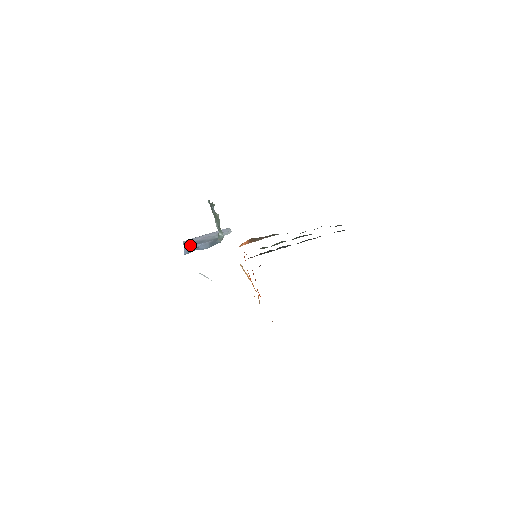
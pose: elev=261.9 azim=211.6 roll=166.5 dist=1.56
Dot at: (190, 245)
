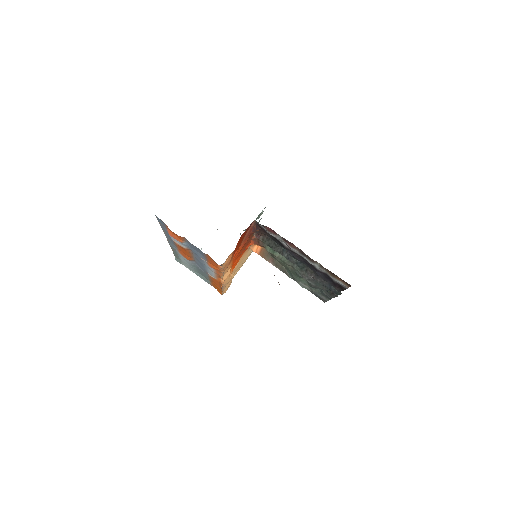
Dot at: occluded
